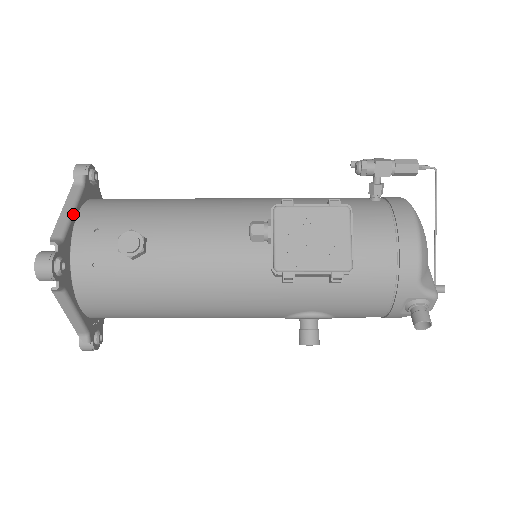
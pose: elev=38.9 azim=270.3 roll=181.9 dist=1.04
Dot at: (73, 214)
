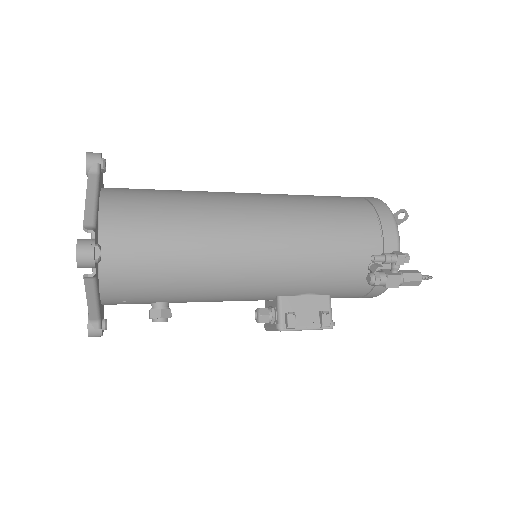
Dot at: (99, 300)
